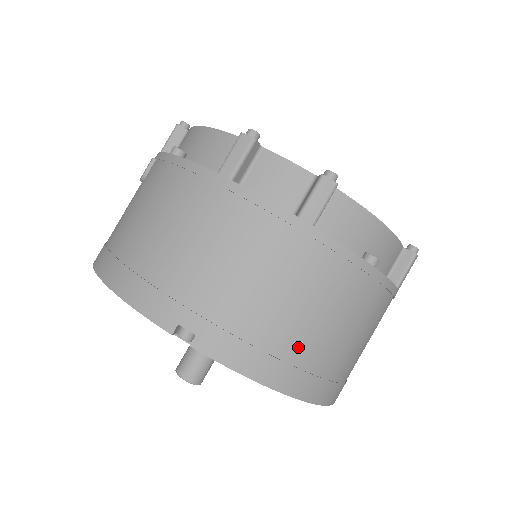
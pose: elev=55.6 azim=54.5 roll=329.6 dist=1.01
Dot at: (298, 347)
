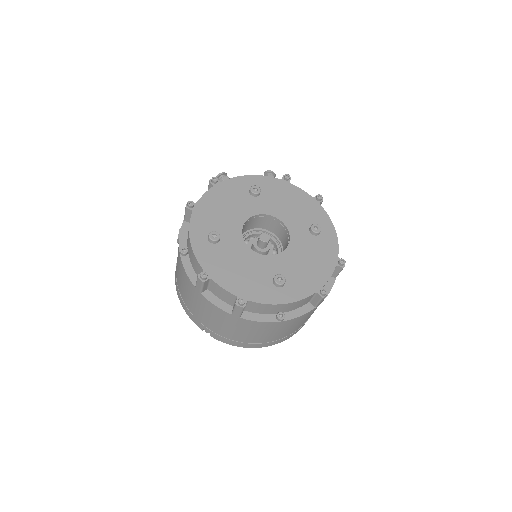
Dot at: (254, 340)
